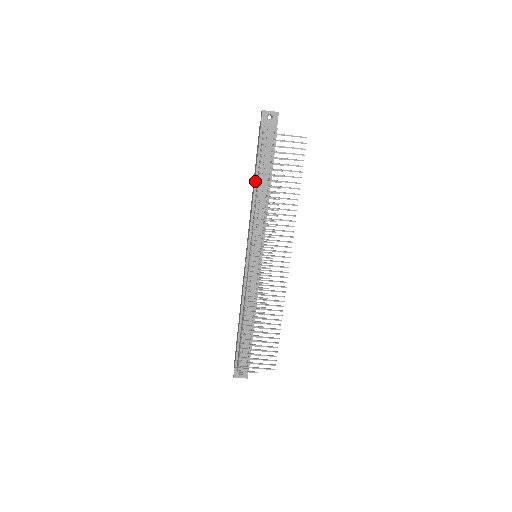
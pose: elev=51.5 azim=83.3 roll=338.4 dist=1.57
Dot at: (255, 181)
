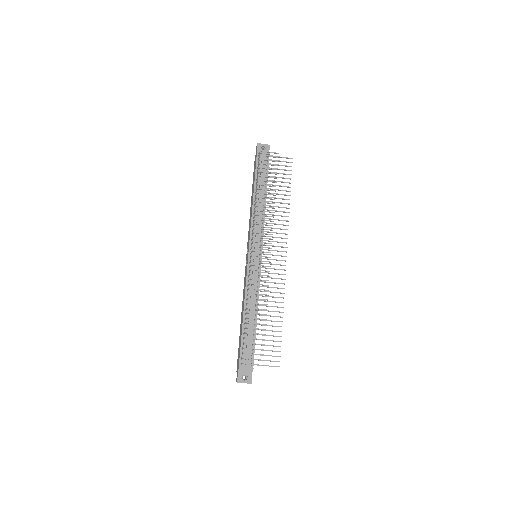
Dot at: (254, 191)
